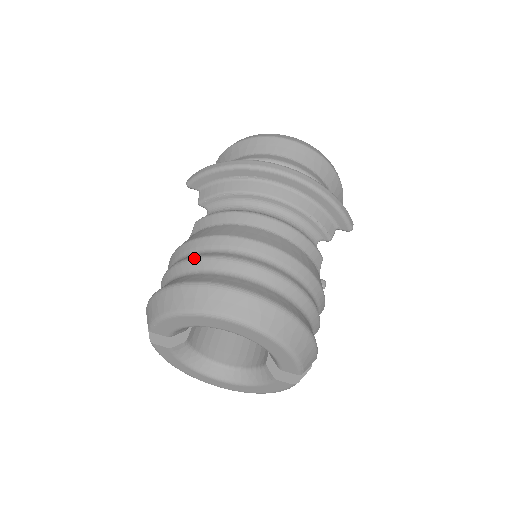
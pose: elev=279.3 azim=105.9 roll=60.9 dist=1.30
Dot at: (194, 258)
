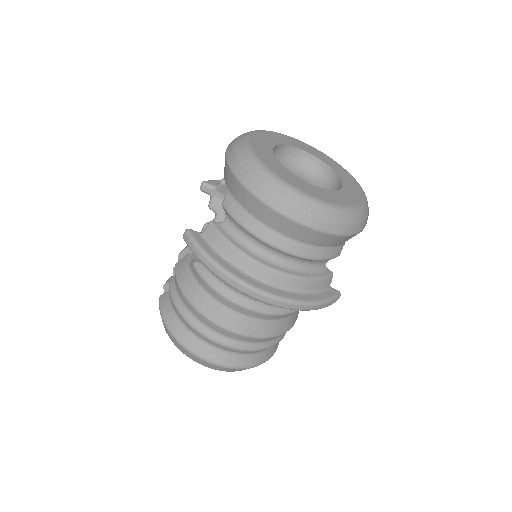
Dot at: (186, 321)
